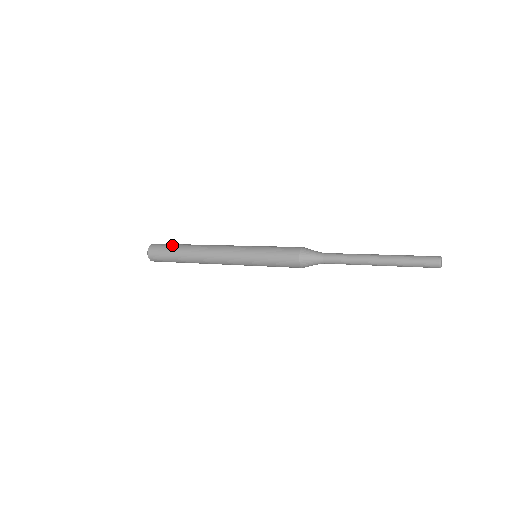
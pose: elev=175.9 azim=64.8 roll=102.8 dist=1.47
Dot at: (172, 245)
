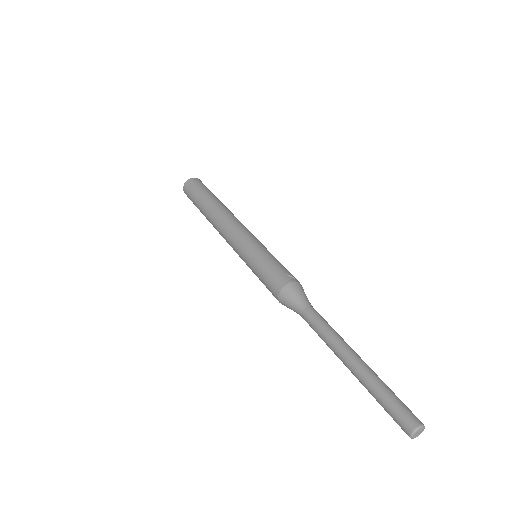
Dot at: (194, 201)
